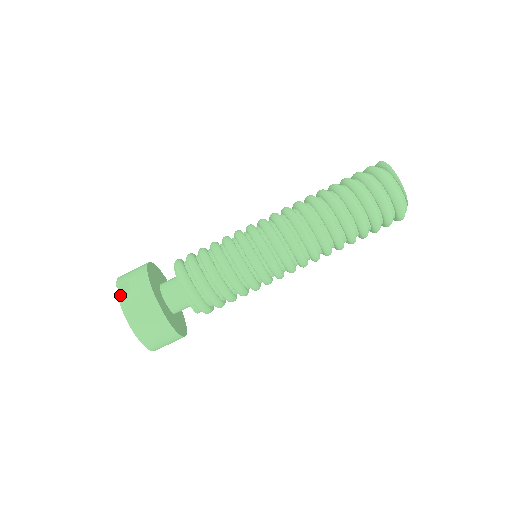
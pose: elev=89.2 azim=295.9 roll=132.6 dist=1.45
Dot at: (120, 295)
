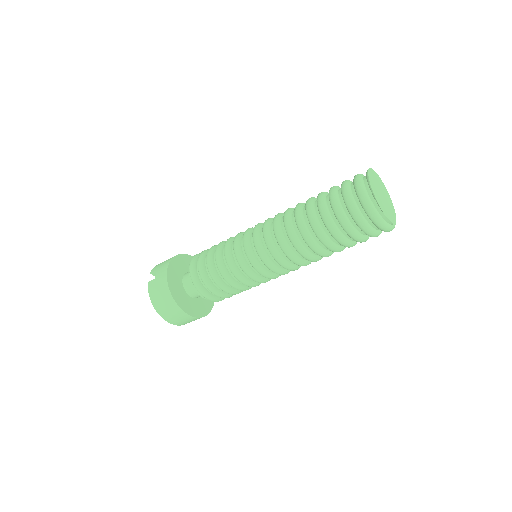
Dot at: (149, 281)
